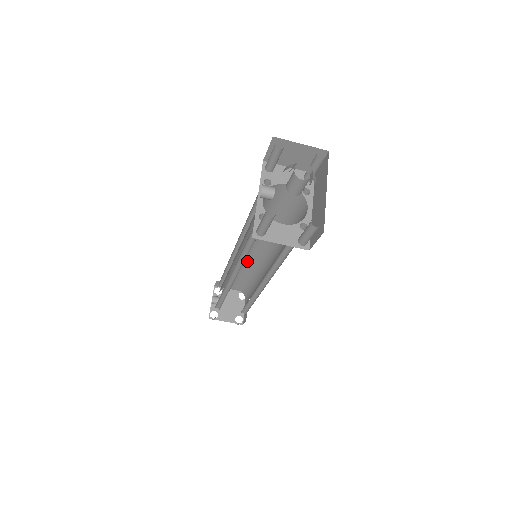
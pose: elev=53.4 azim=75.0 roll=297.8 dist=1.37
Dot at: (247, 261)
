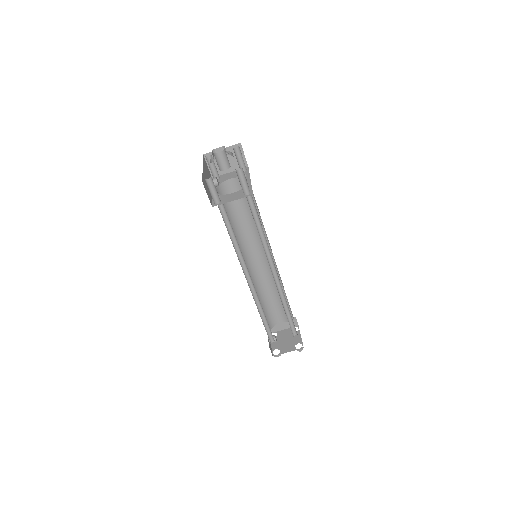
Dot at: (266, 280)
